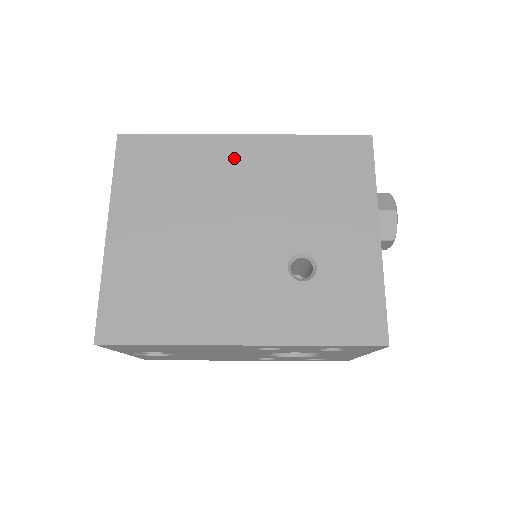
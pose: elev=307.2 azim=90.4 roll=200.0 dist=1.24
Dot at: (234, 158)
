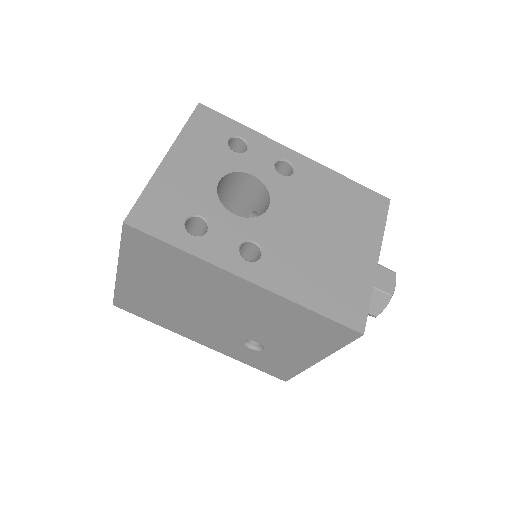
Dot at: (230, 287)
